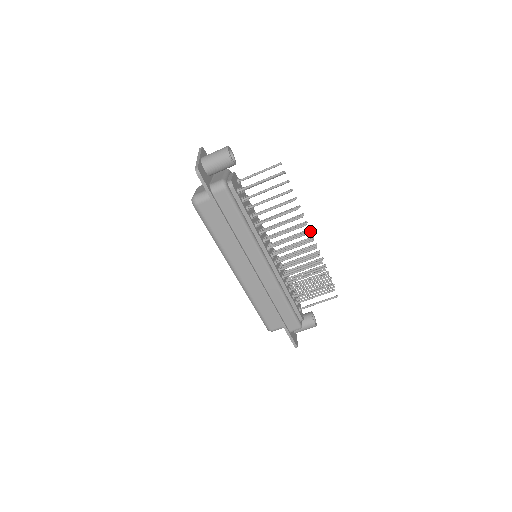
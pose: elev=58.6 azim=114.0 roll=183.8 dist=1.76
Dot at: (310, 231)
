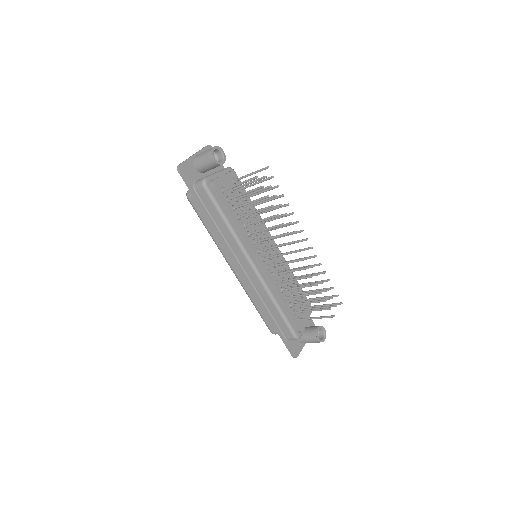
Dot at: occluded
